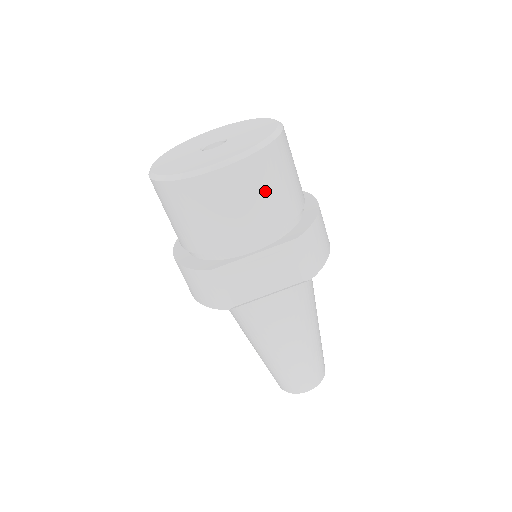
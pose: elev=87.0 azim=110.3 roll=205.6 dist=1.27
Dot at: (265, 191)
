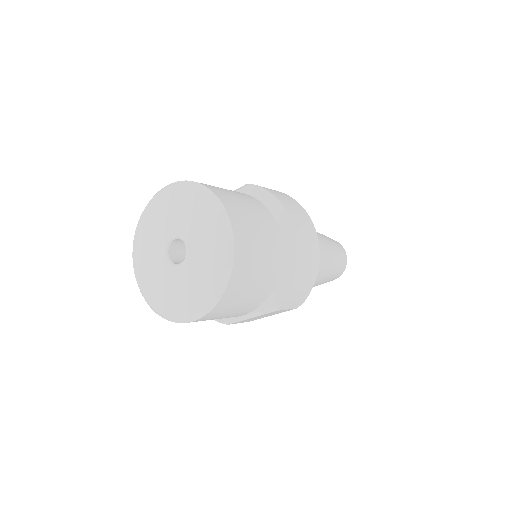
Dot at: (238, 305)
